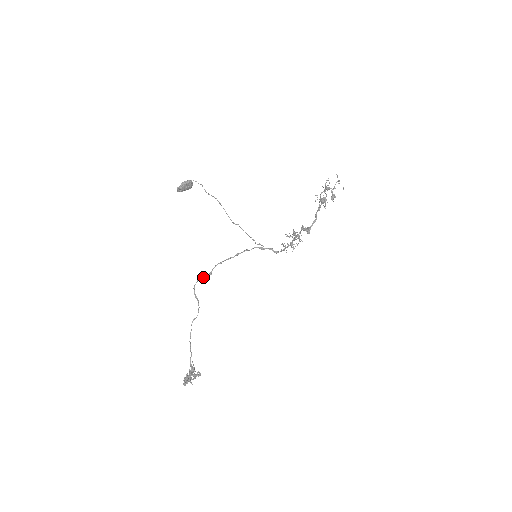
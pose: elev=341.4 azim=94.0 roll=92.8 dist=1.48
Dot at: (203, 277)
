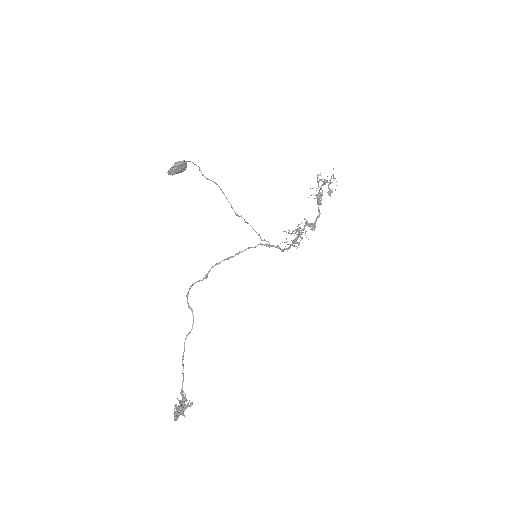
Dot at: (197, 281)
